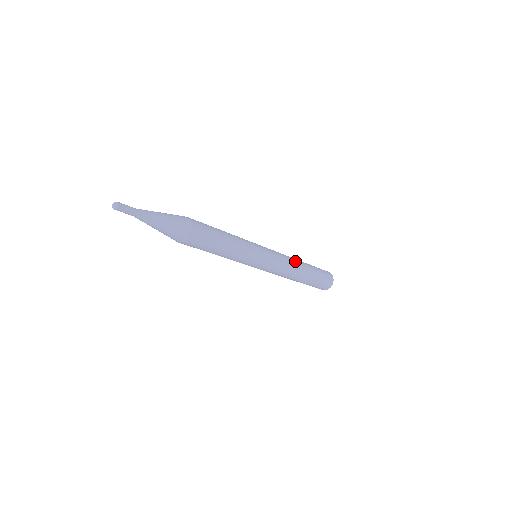
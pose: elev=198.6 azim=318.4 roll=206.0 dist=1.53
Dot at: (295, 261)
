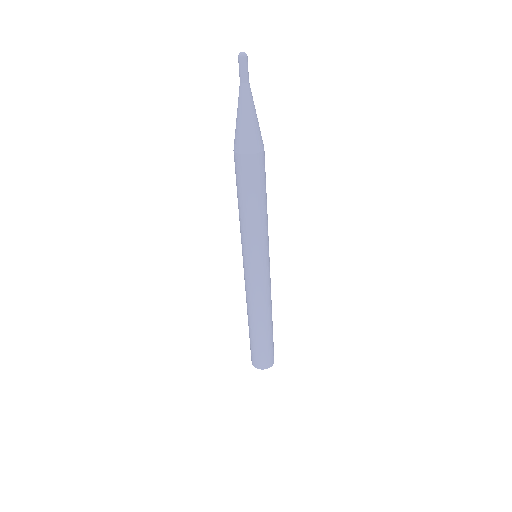
Dot at: occluded
